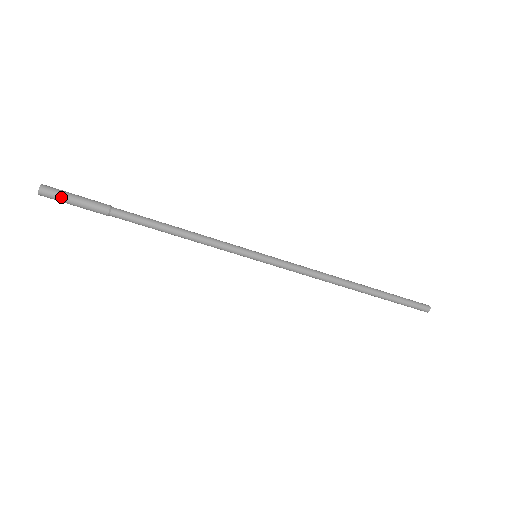
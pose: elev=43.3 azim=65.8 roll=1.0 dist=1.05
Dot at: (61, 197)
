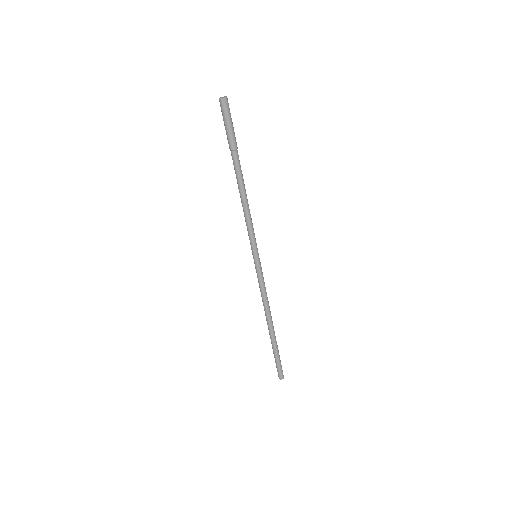
Dot at: (229, 114)
